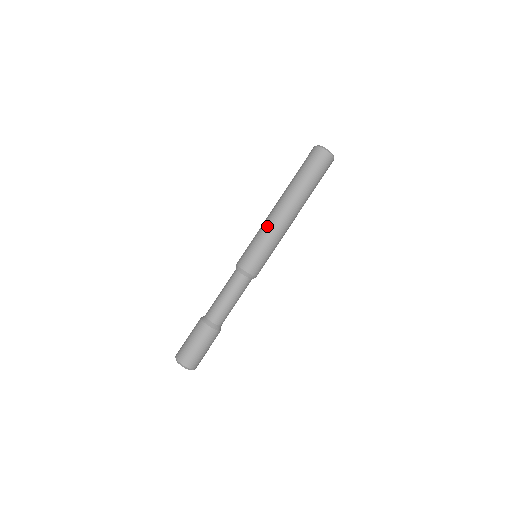
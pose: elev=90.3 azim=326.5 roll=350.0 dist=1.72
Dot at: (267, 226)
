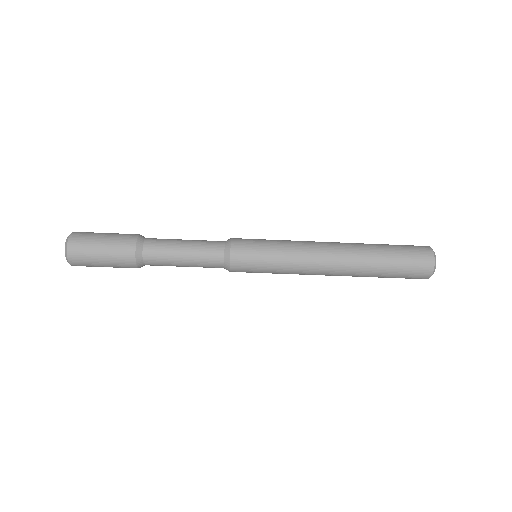
Dot at: (301, 245)
